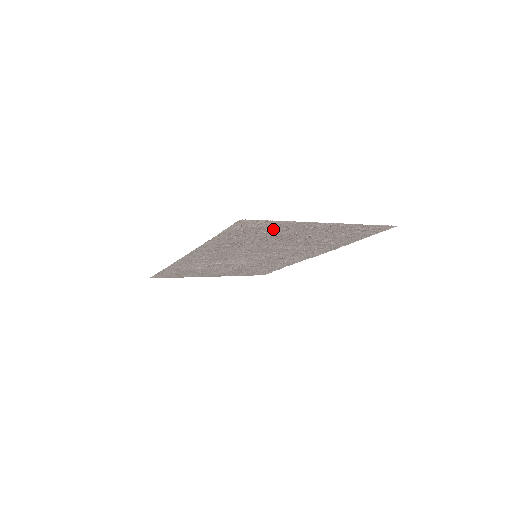
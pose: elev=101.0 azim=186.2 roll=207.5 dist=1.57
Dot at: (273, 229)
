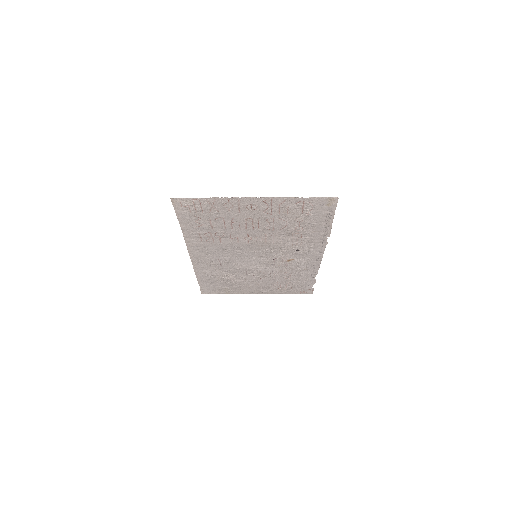
Dot at: (217, 211)
